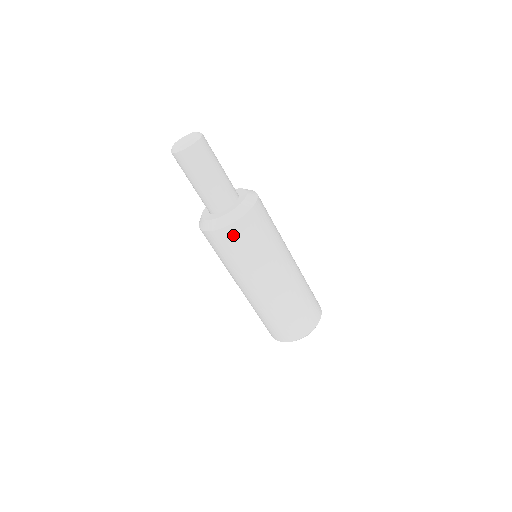
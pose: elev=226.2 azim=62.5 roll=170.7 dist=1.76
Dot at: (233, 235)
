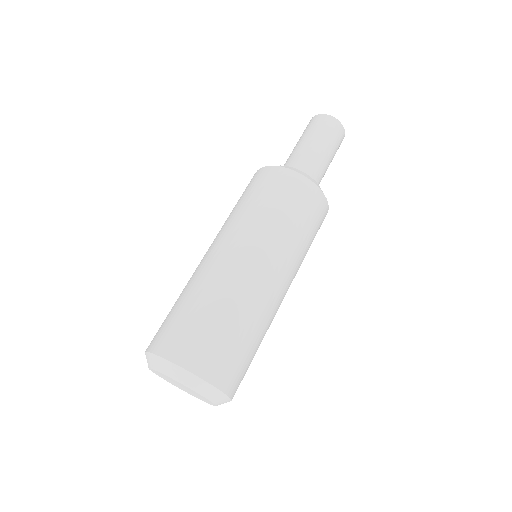
Dot at: (296, 186)
